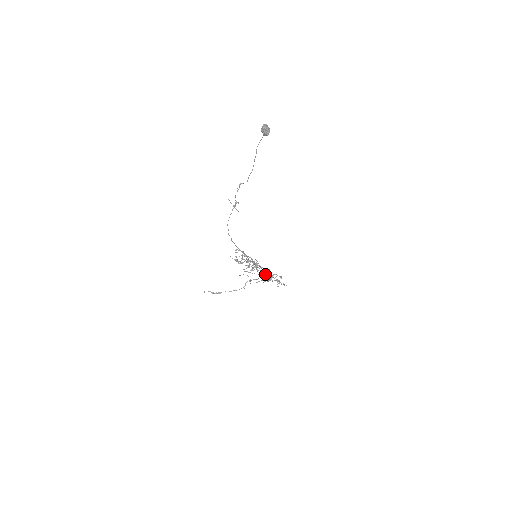
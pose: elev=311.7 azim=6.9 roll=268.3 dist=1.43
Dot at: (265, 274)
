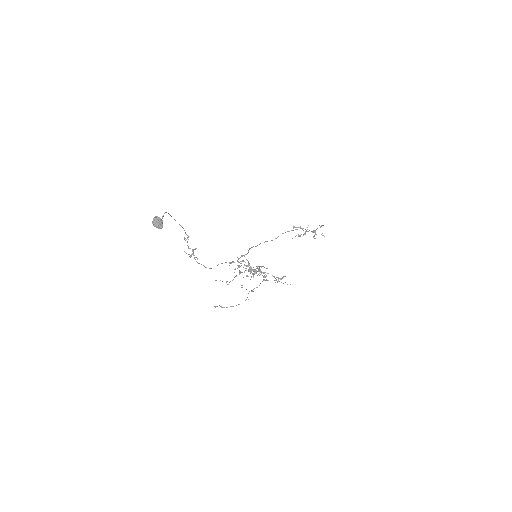
Dot at: occluded
